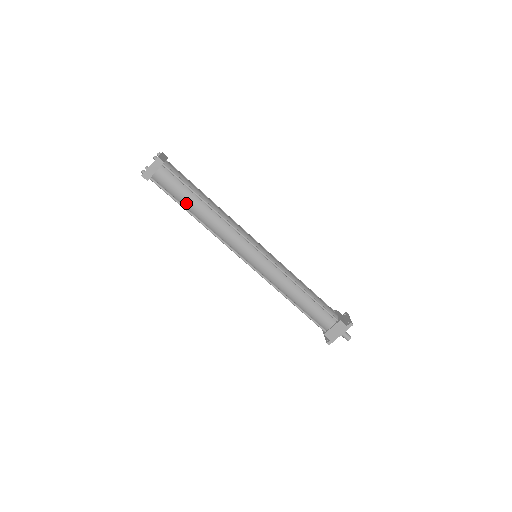
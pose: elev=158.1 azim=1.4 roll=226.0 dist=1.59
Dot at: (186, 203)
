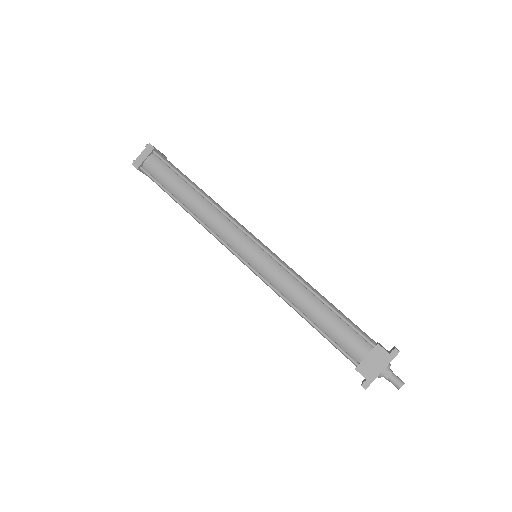
Dot at: (174, 190)
